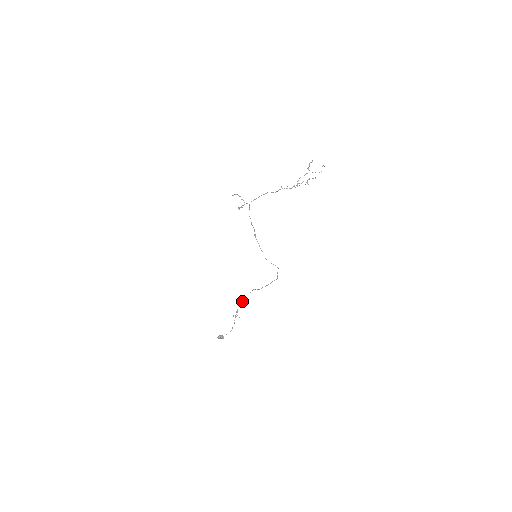
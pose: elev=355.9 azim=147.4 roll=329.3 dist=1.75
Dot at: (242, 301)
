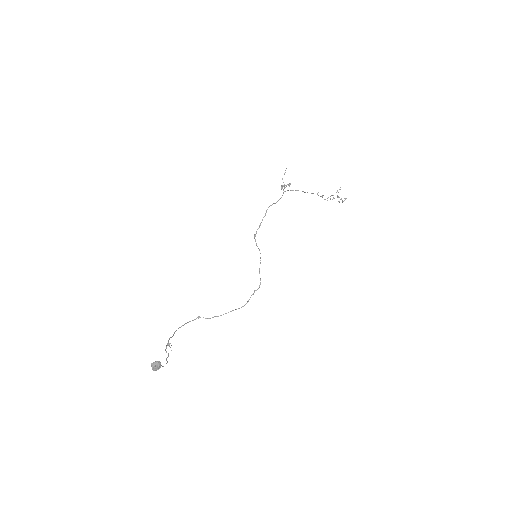
Dot at: occluded
